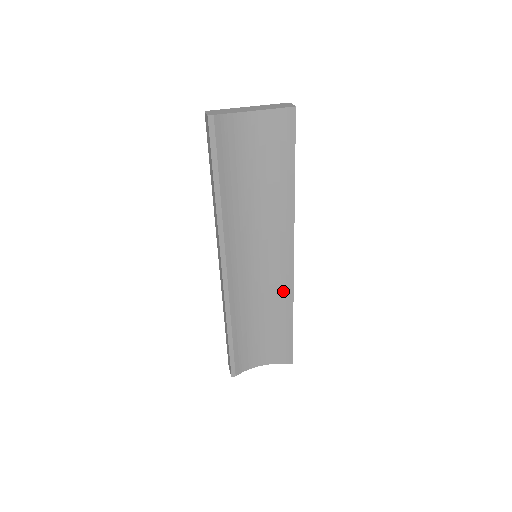
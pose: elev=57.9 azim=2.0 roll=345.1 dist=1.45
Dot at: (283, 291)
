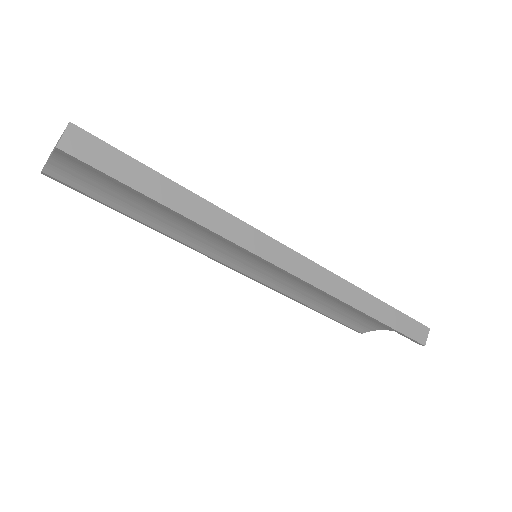
Dot at: occluded
